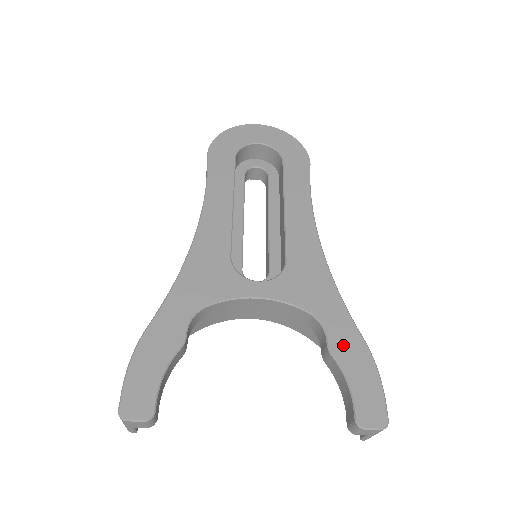
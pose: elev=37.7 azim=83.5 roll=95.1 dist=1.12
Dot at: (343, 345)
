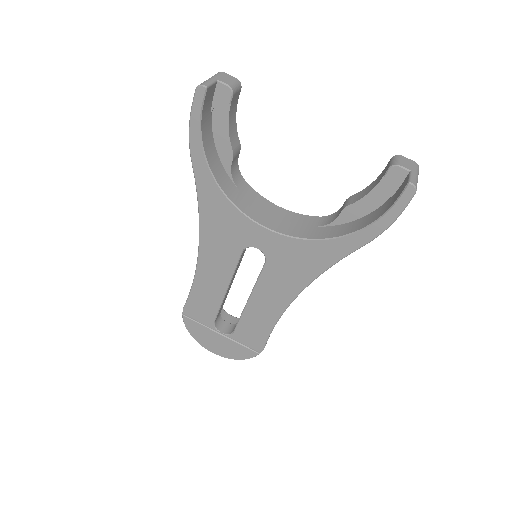
Dot at: occluded
